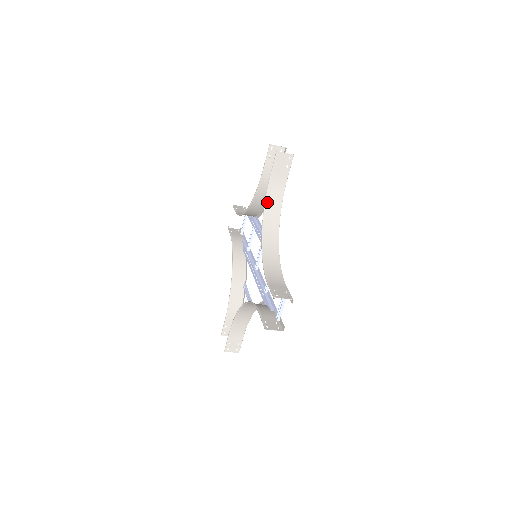
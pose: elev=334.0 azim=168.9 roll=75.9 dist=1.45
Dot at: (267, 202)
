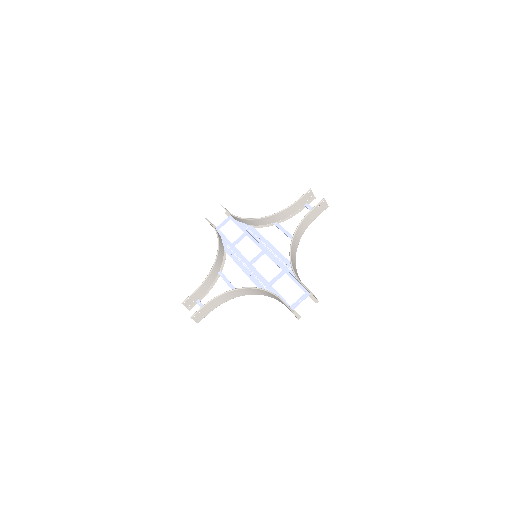
Dot at: (300, 226)
